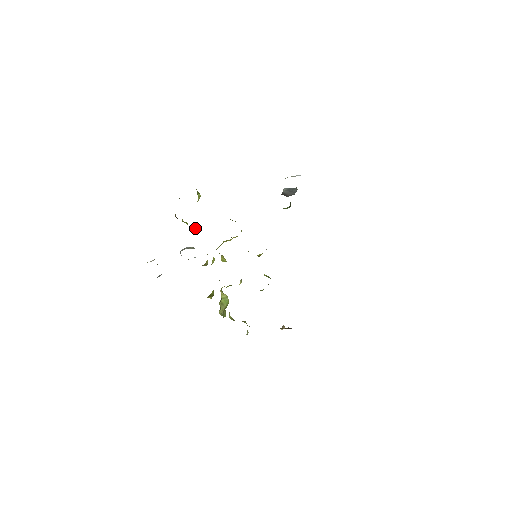
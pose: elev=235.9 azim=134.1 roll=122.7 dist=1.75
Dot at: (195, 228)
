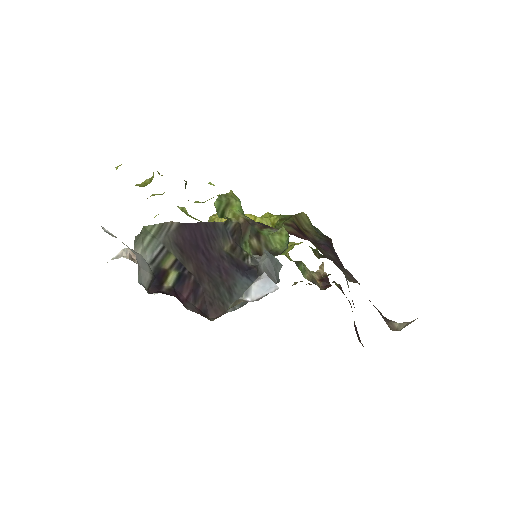
Dot at: occluded
